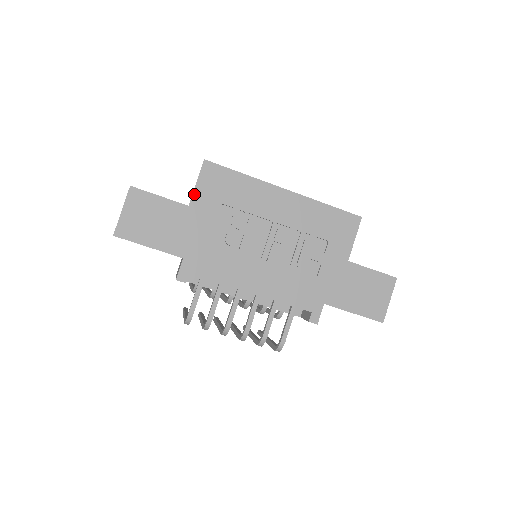
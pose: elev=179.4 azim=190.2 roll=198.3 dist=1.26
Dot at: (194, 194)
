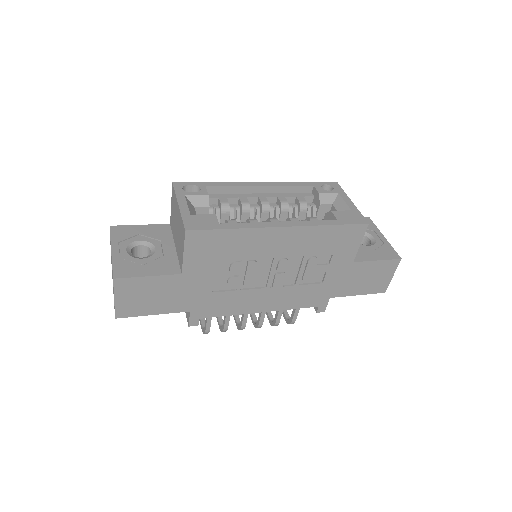
Dot at: (184, 263)
